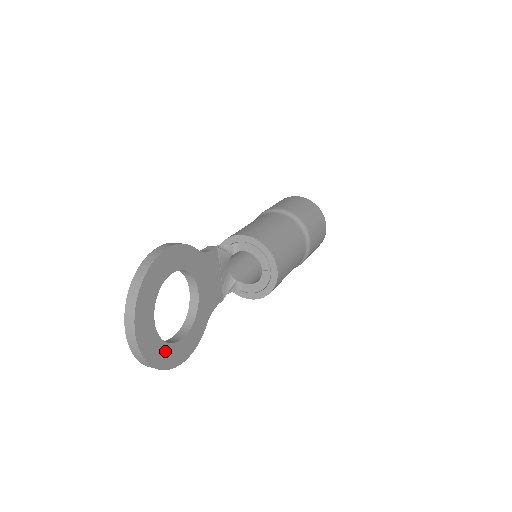
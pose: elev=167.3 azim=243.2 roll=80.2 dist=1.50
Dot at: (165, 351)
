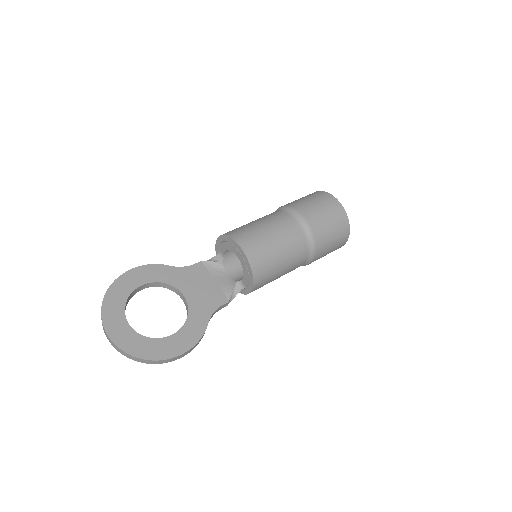
Dot at: (149, 345)
